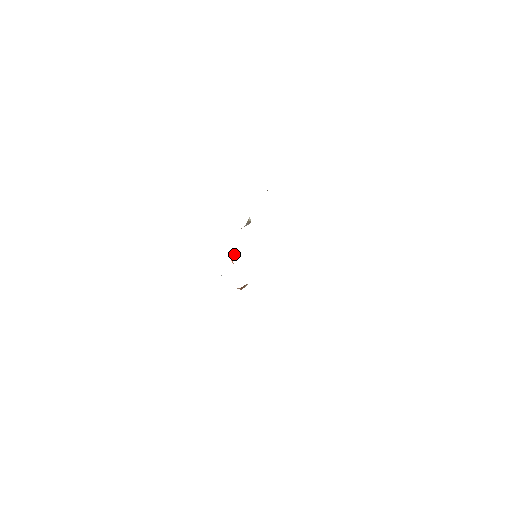
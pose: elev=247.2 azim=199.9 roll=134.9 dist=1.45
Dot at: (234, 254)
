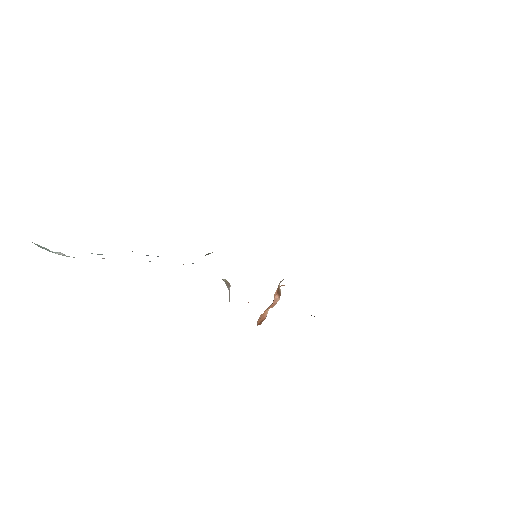
Dot at: occluded
